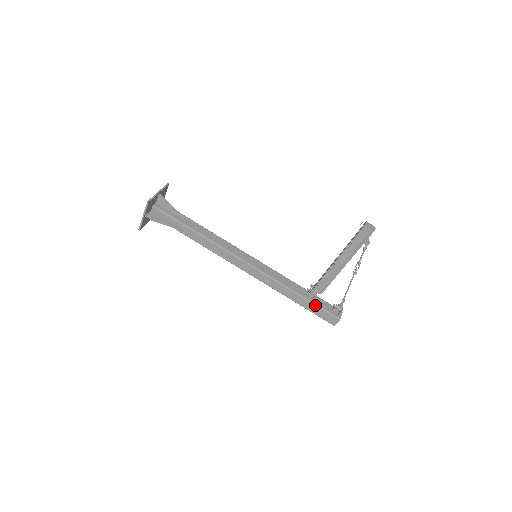
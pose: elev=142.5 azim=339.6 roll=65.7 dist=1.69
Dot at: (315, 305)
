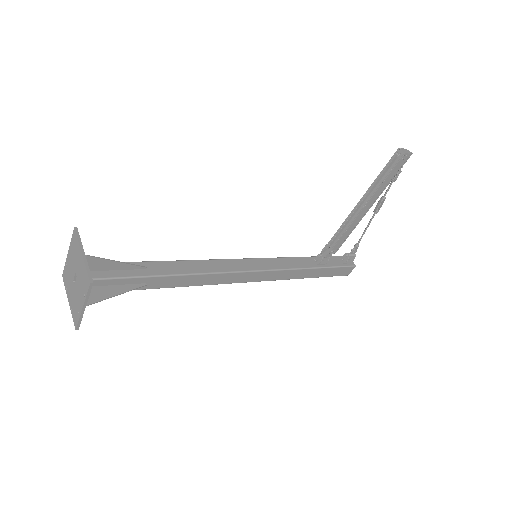
Dot at: (331, 268)
